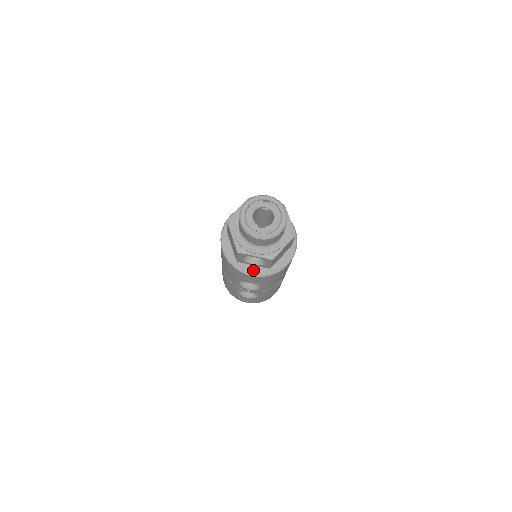
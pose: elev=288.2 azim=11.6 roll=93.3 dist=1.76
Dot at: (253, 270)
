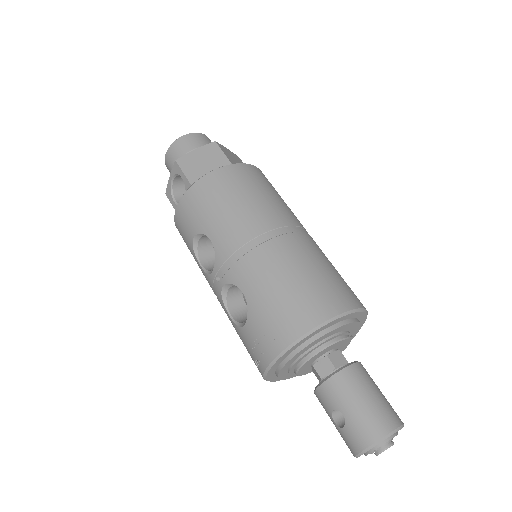
Dot at: occluded
